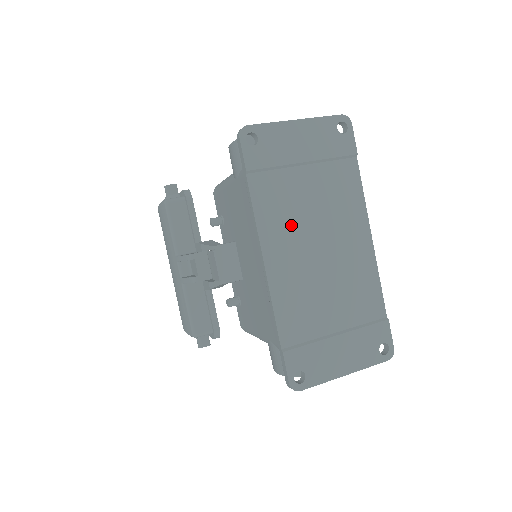
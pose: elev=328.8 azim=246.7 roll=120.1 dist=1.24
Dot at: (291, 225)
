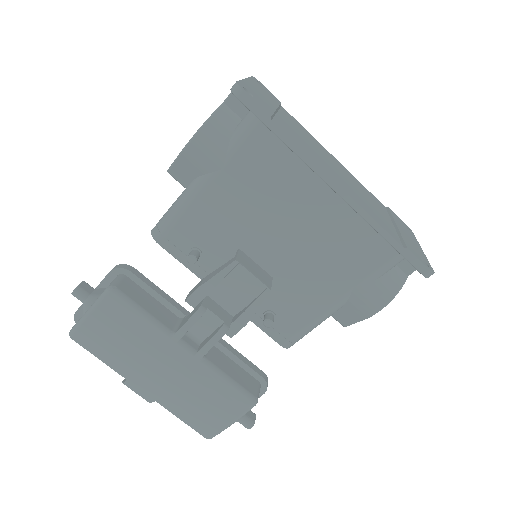
Dot at: (317, 156)
